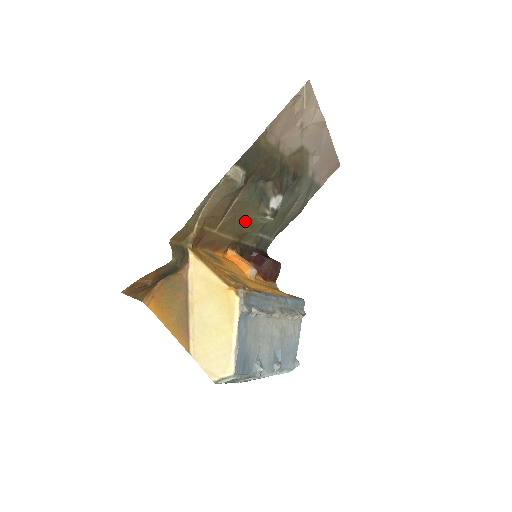
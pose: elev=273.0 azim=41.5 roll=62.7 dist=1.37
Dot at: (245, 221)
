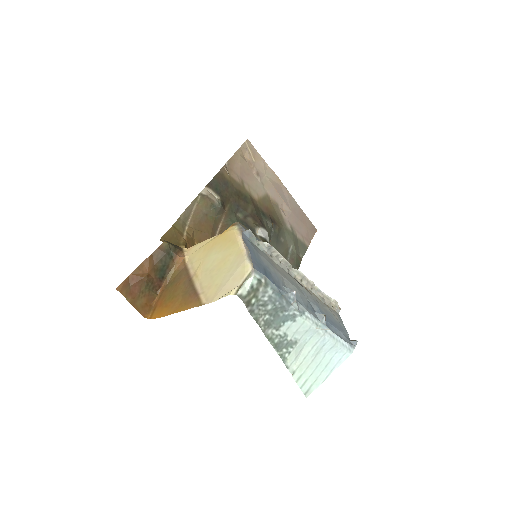
Dot at: occluded
